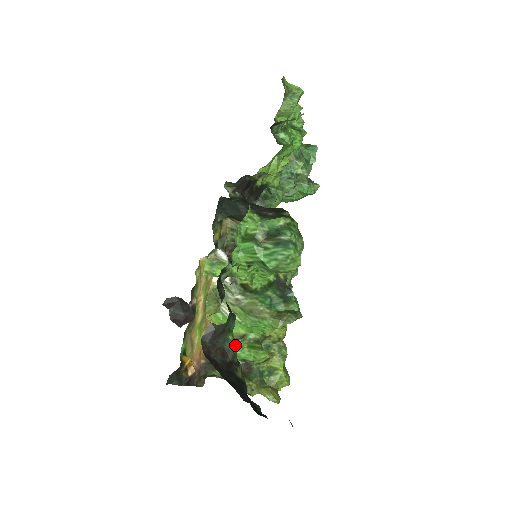
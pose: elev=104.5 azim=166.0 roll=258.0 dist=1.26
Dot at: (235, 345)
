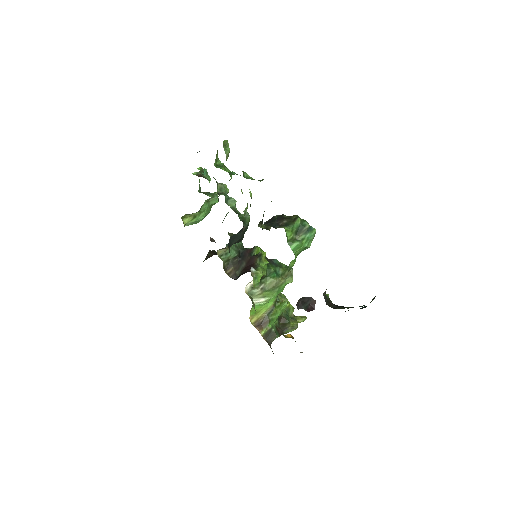
Dot at: (327, 295)
